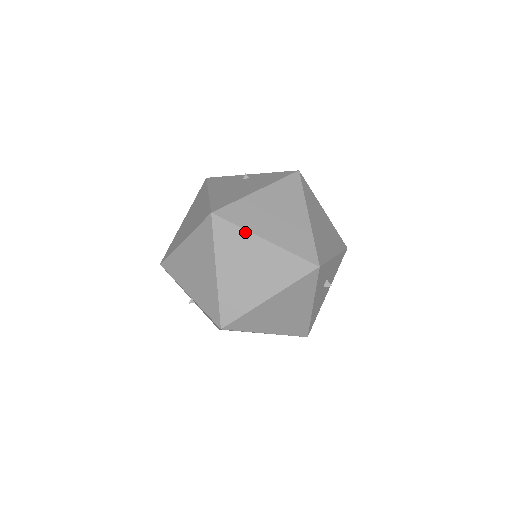
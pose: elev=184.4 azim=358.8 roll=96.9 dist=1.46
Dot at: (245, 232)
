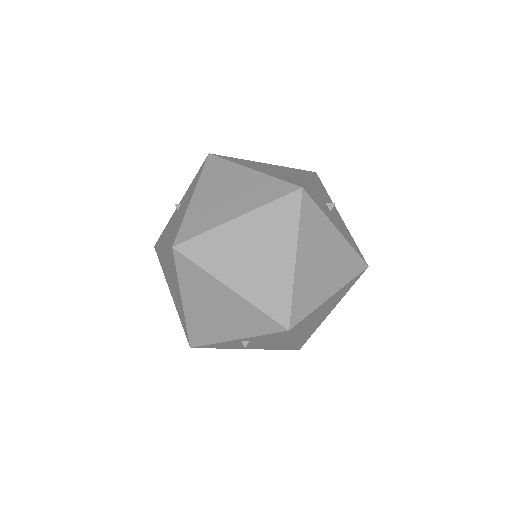
Dot at: (215, 230)
